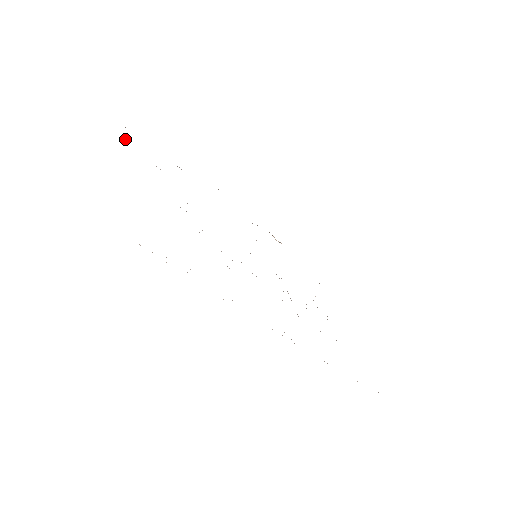
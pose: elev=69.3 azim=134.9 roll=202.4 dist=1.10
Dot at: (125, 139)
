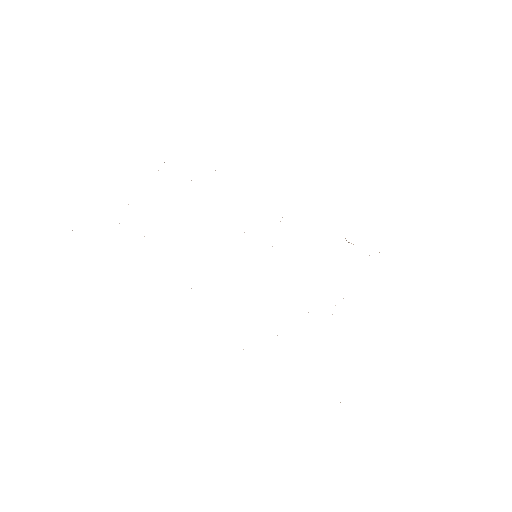
Dot at: occluded
